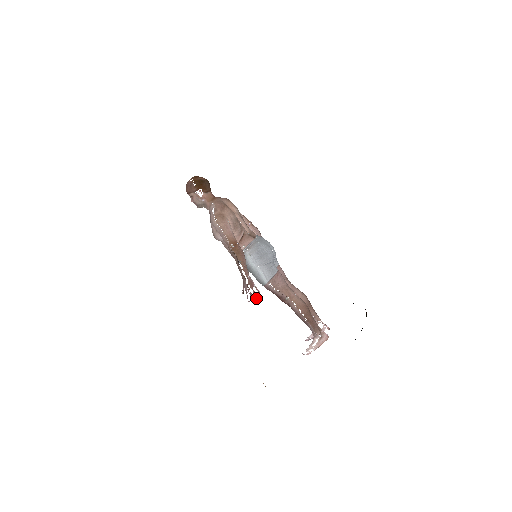
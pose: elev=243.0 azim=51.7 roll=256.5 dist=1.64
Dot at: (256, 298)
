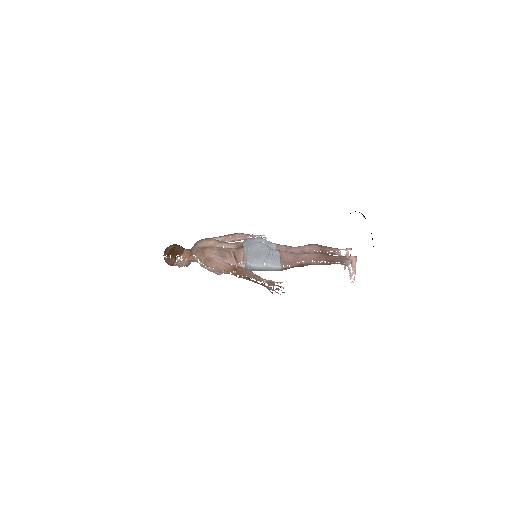
Dot at: occluded
